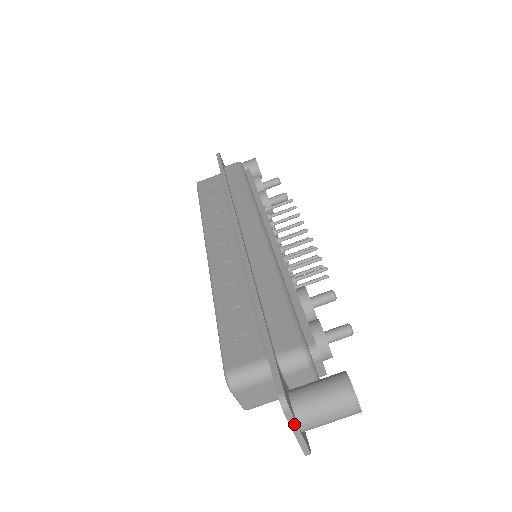
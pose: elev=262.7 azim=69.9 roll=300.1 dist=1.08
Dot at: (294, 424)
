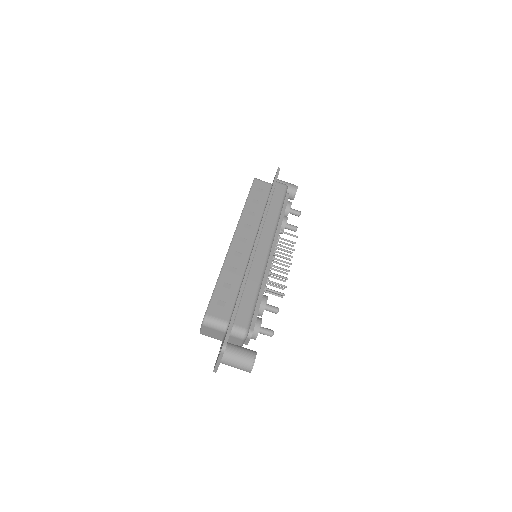
Dot at: (220, 359)
